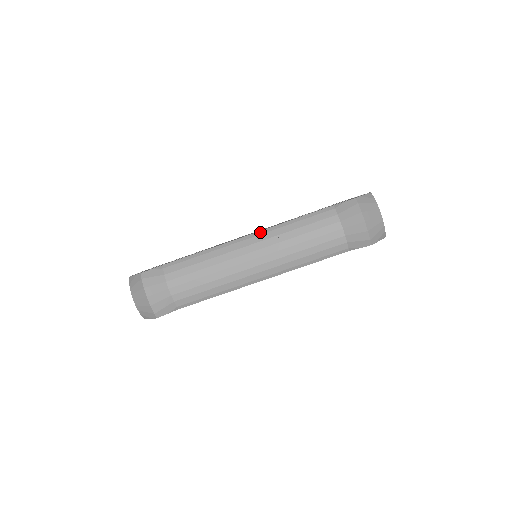
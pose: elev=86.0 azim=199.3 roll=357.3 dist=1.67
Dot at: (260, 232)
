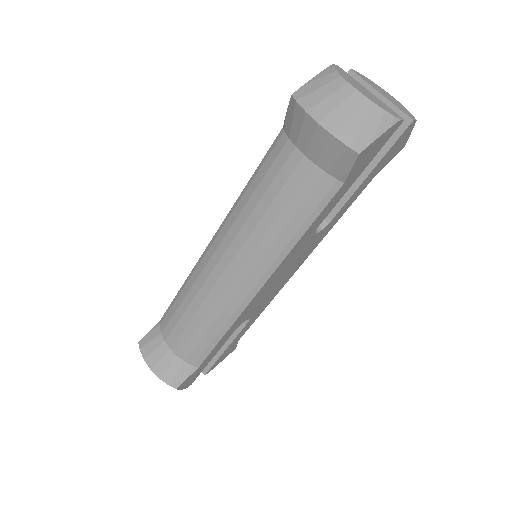
Dot at: (220, 227)
